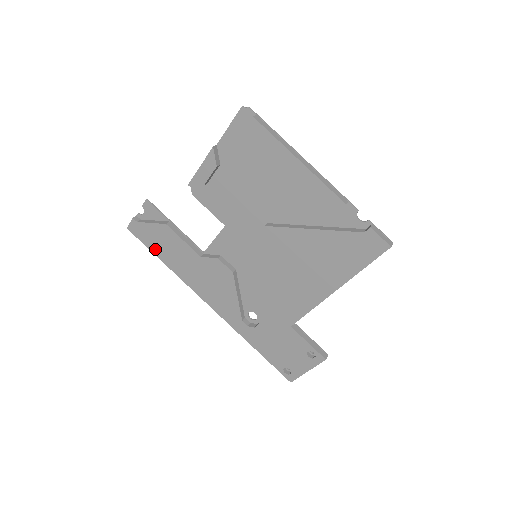
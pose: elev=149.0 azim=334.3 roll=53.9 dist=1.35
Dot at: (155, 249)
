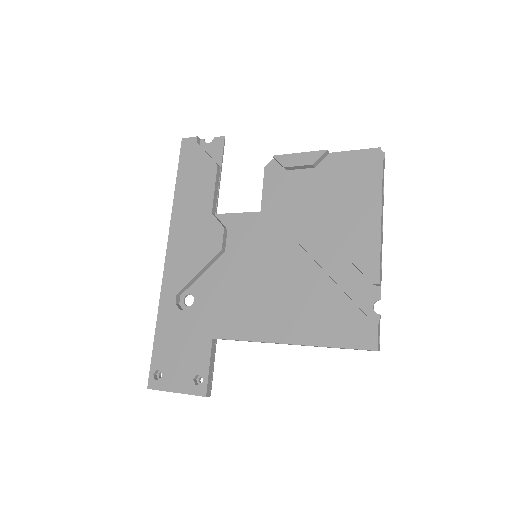
Dot at: (183, 173)
